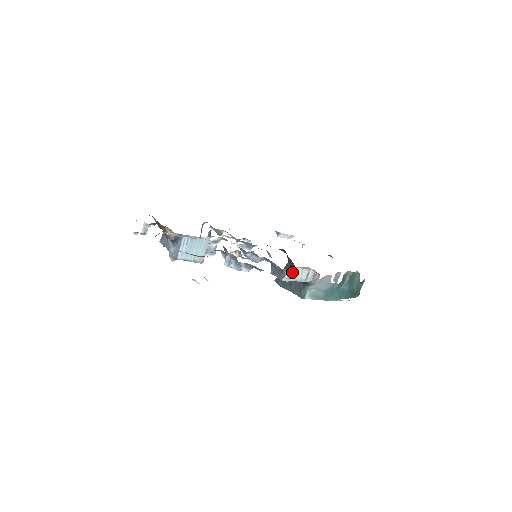
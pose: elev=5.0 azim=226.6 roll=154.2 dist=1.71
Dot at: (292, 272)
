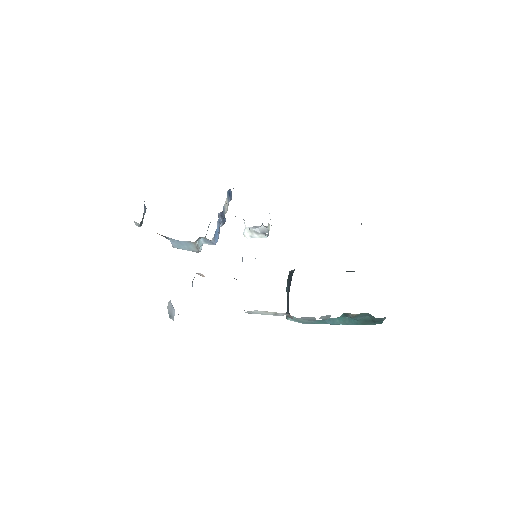
Dot at: (252, 311)
